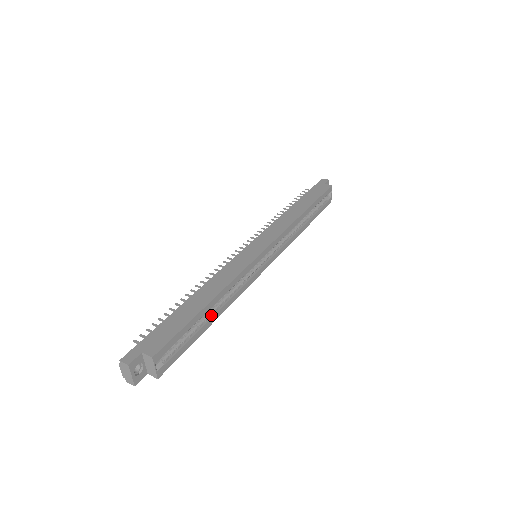
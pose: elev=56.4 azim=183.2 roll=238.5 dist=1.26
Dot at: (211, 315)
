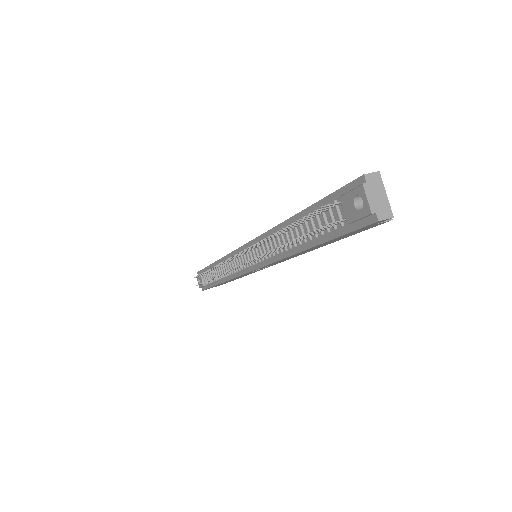
Dot at: occluded
